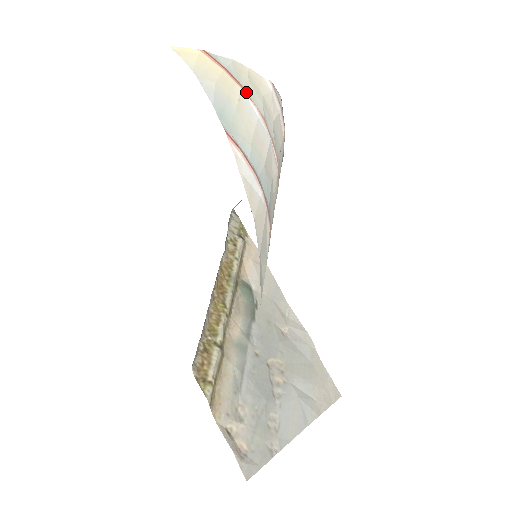
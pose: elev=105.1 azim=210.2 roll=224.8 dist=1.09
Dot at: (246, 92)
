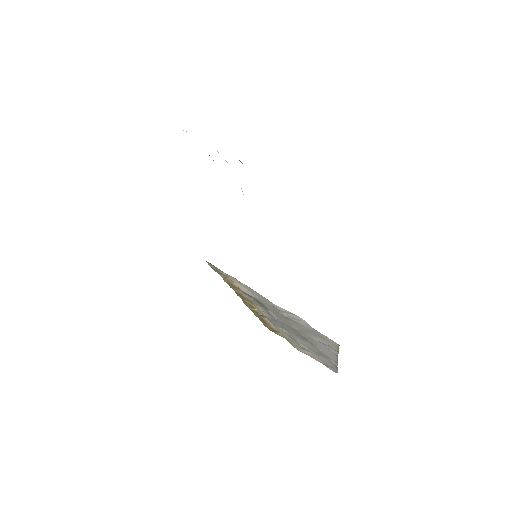
Dot at: occluded
